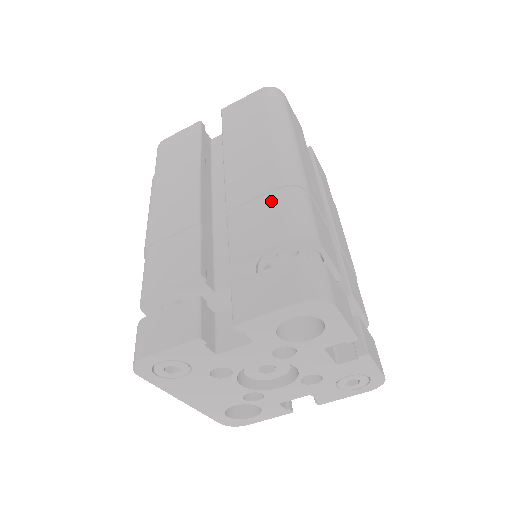
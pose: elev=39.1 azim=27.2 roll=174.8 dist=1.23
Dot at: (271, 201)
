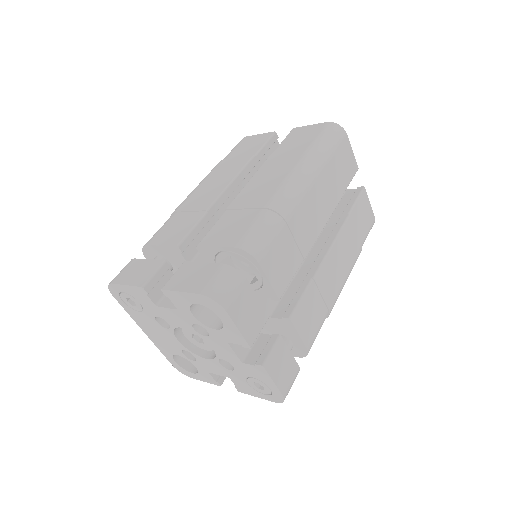
Dot at: (251, 216)
